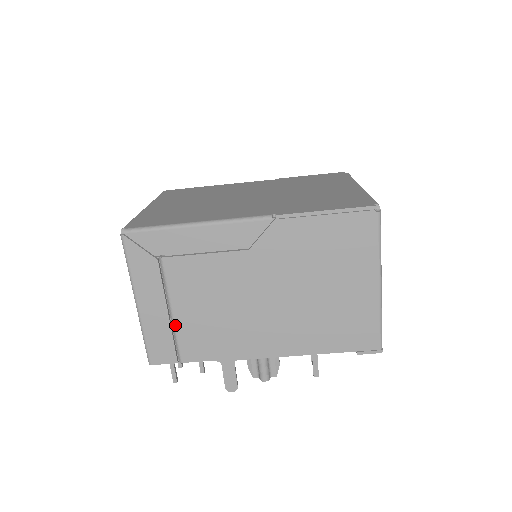
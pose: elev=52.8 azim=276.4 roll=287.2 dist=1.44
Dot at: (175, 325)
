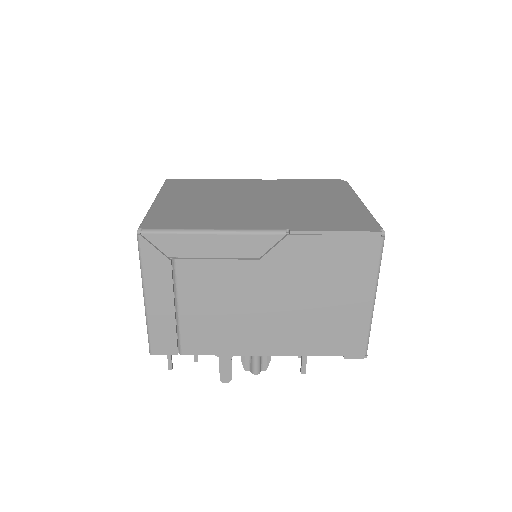
Dot at: (180, 321)
